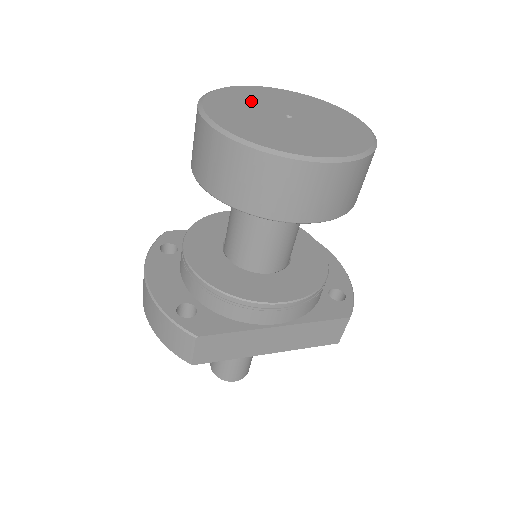
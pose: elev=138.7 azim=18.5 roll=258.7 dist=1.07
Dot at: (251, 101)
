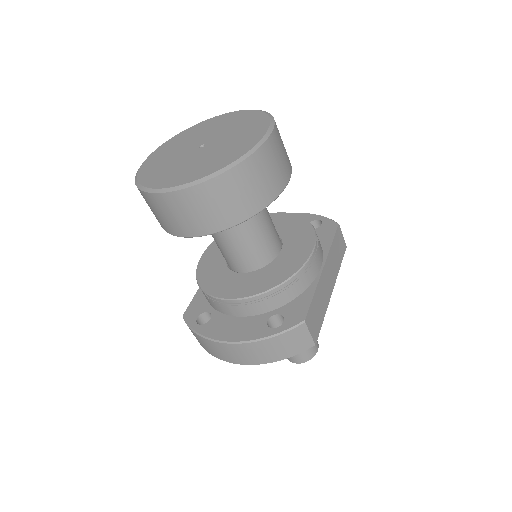
Dot at: (167, 163)
